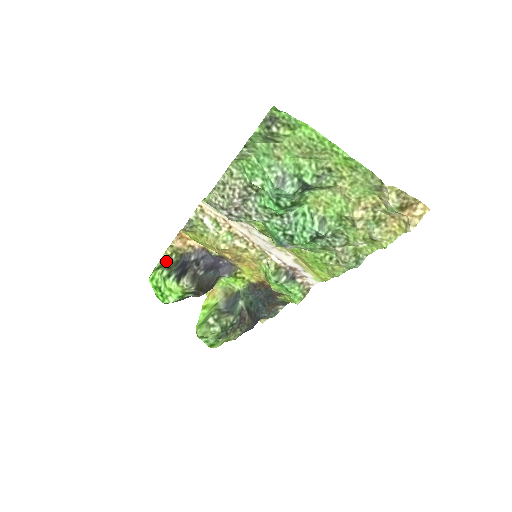
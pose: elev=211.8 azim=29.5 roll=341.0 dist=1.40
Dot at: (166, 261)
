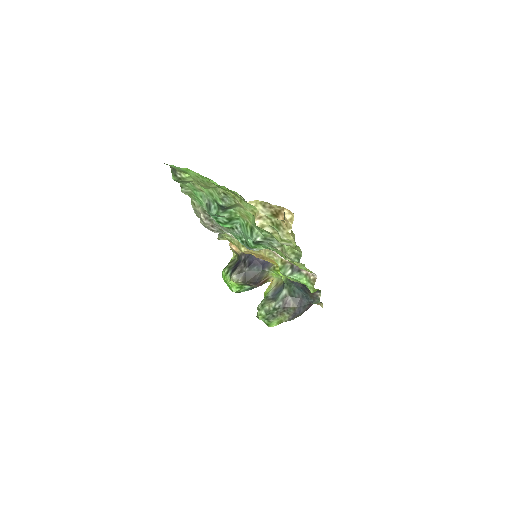
Dot at: (231, 261)
